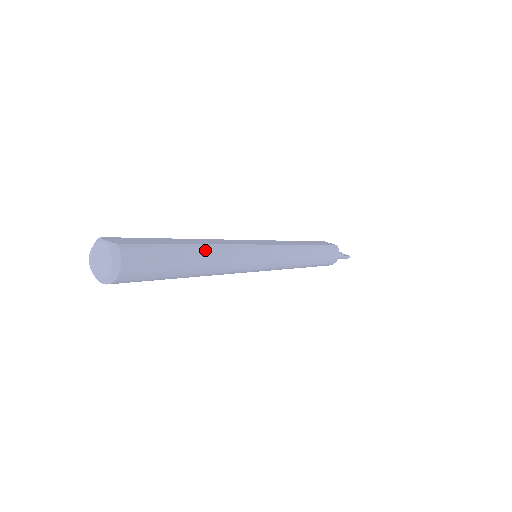
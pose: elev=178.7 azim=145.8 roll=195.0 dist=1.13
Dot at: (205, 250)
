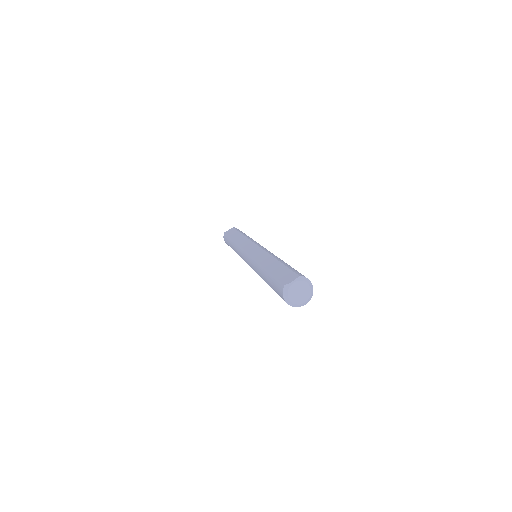
Dot at: (280, 259)
